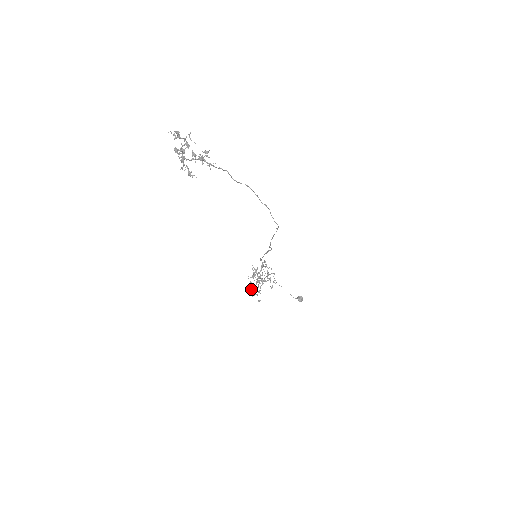
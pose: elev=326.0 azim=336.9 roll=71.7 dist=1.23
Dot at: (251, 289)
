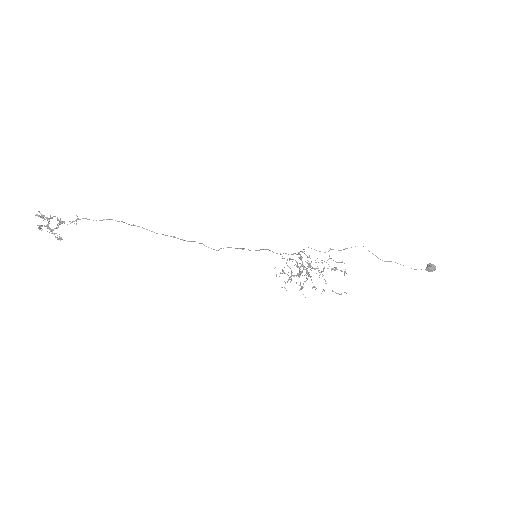
Dot at: (300, 288)
